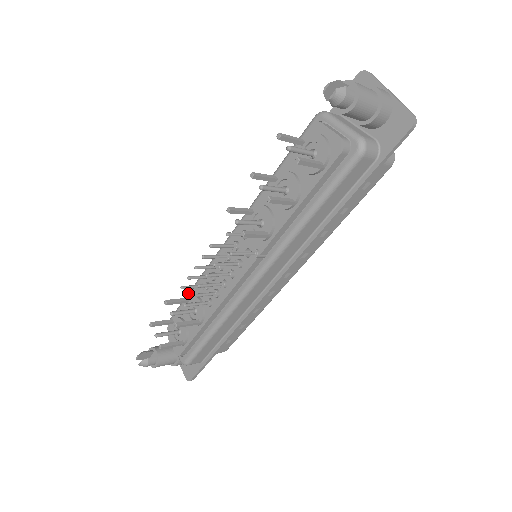
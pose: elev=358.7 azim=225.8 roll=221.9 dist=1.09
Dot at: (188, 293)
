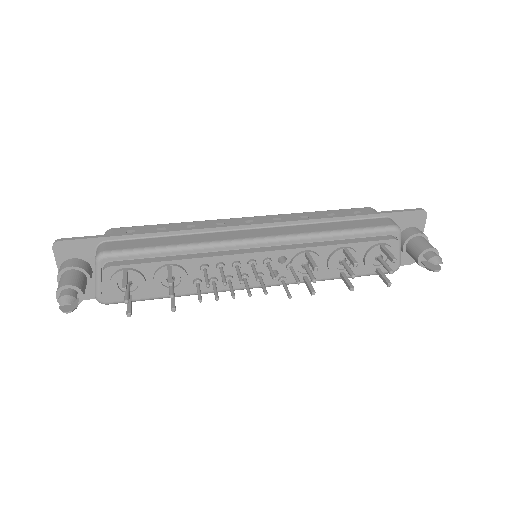
Dot at: (161, 250)
